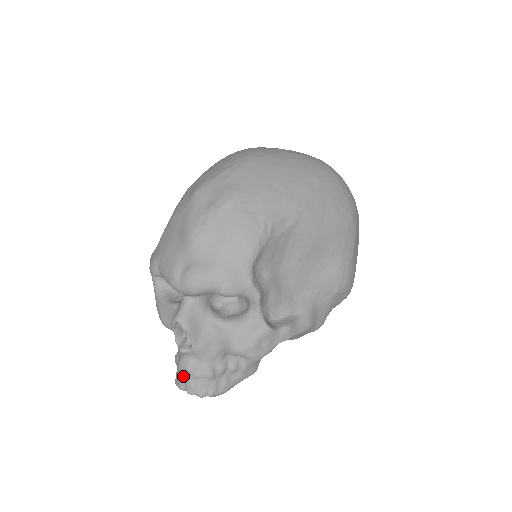
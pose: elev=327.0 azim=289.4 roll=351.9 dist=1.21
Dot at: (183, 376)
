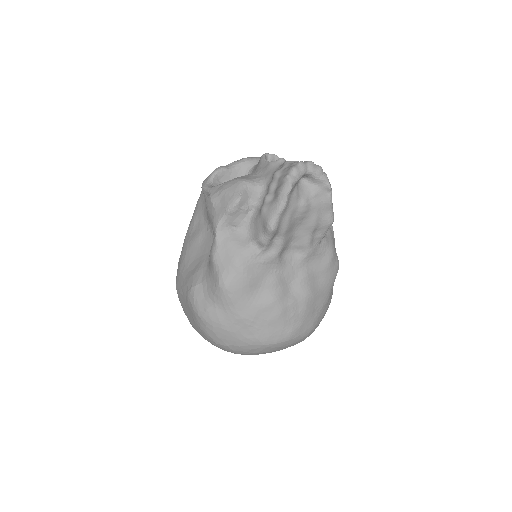
Dot at: occluded
